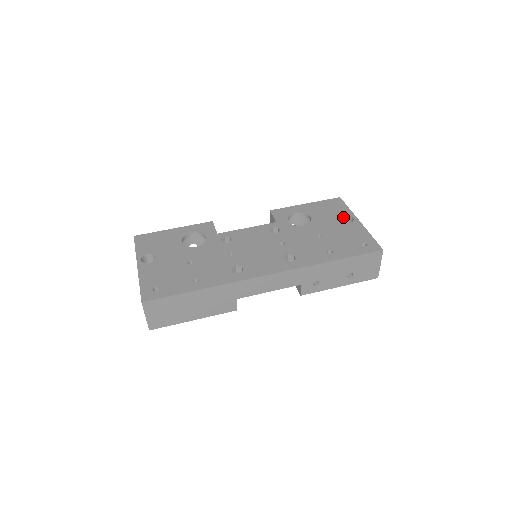
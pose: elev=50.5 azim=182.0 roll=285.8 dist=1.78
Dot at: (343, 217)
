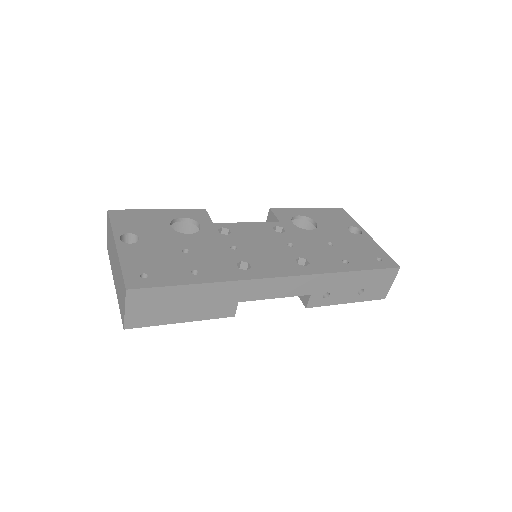
Dot at: (349, 228)
